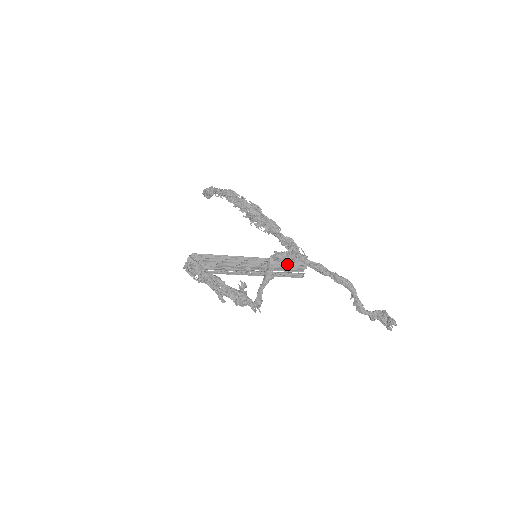
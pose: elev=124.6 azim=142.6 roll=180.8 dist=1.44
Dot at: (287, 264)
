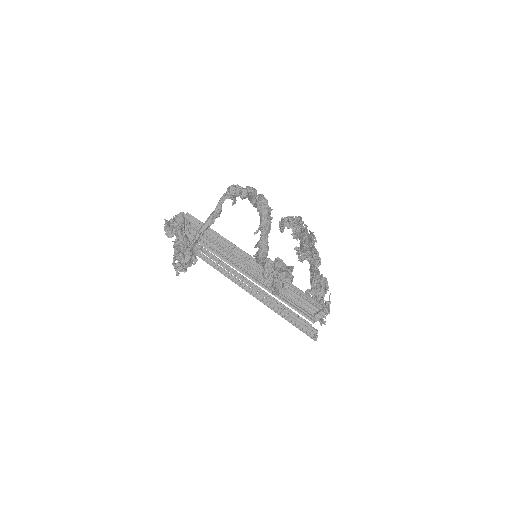
Dot at: (295, 295)
